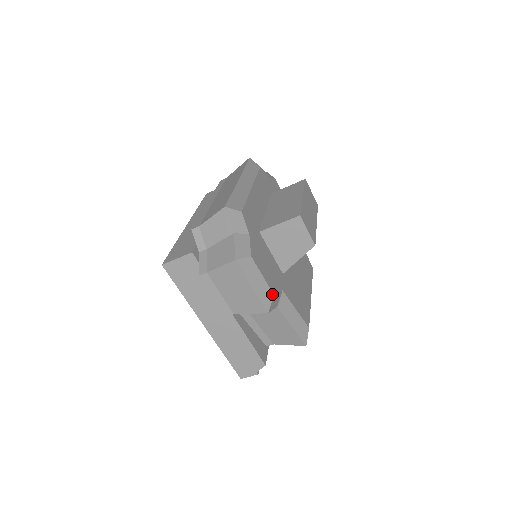
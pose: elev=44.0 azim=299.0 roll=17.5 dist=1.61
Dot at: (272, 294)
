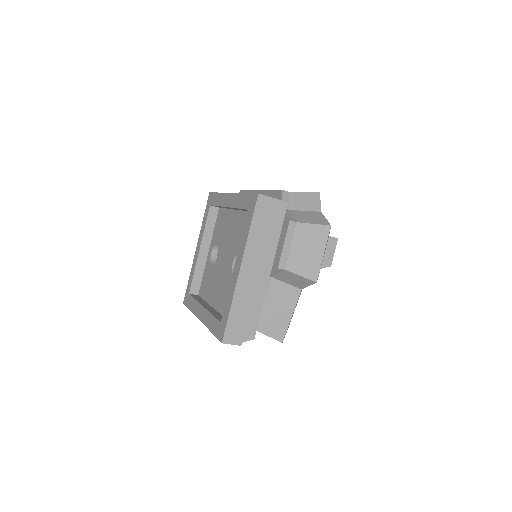
Dot at: occluded
